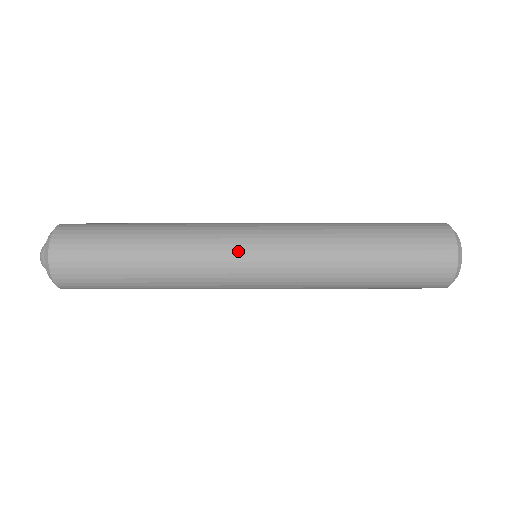
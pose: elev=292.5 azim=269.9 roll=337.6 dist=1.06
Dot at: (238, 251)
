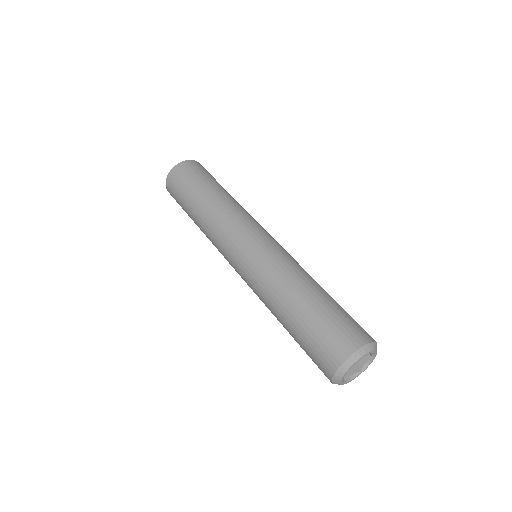
Dot at: (233, 244)
